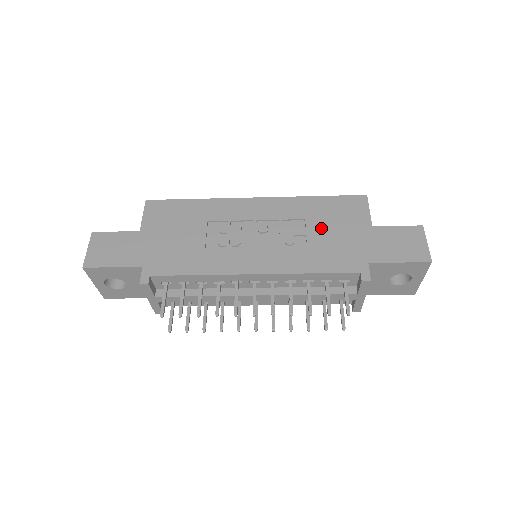
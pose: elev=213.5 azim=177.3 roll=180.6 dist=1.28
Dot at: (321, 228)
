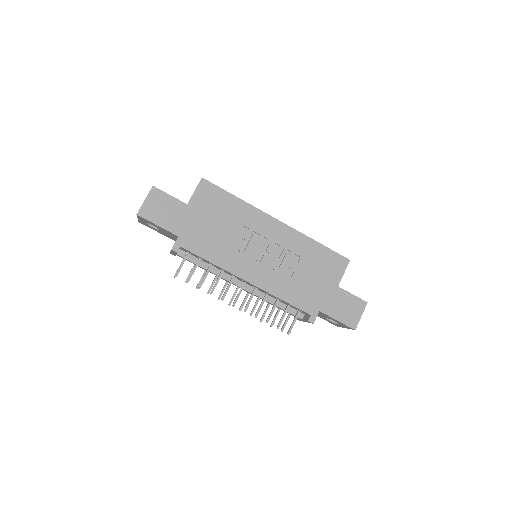
Dot at: (307, 270)
